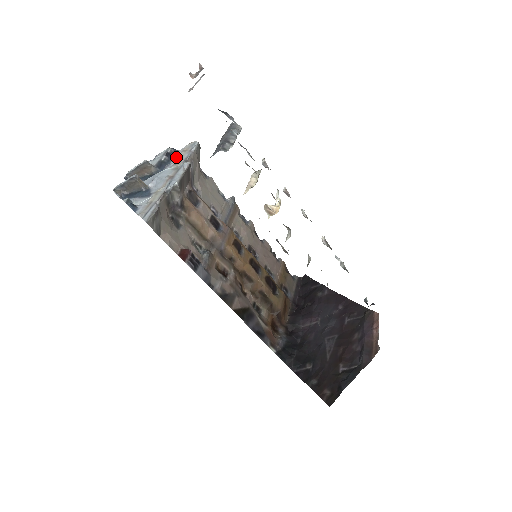
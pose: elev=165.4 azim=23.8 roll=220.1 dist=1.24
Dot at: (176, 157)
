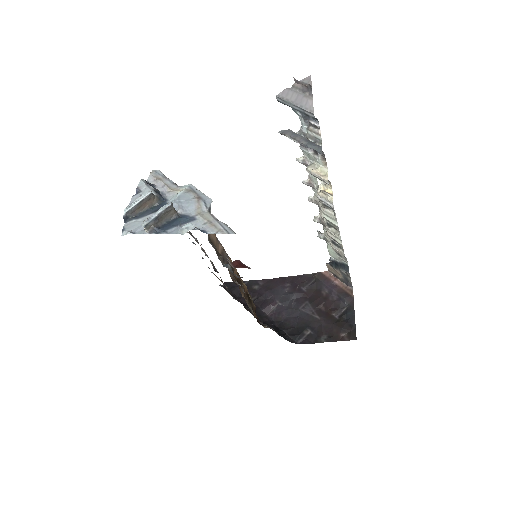
Dot at: (157, 186)
